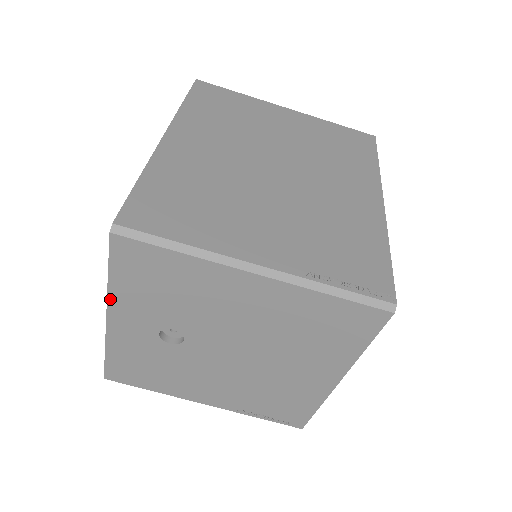
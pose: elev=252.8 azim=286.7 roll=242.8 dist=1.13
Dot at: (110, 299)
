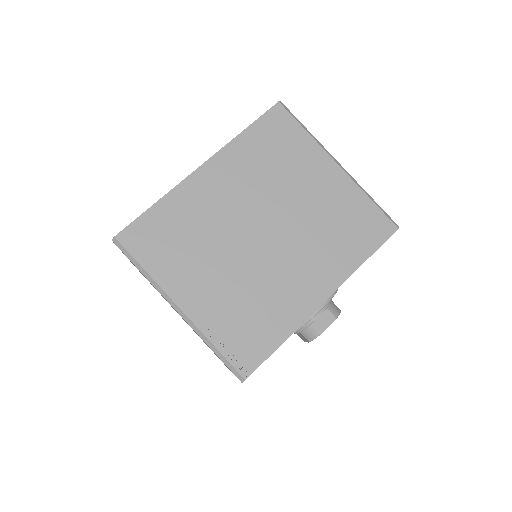
Dot at: occluded
